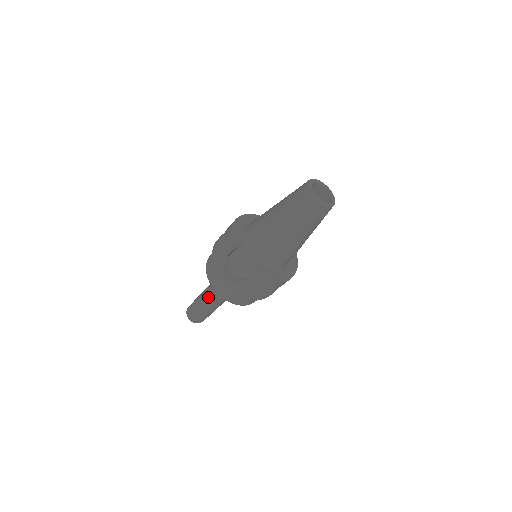
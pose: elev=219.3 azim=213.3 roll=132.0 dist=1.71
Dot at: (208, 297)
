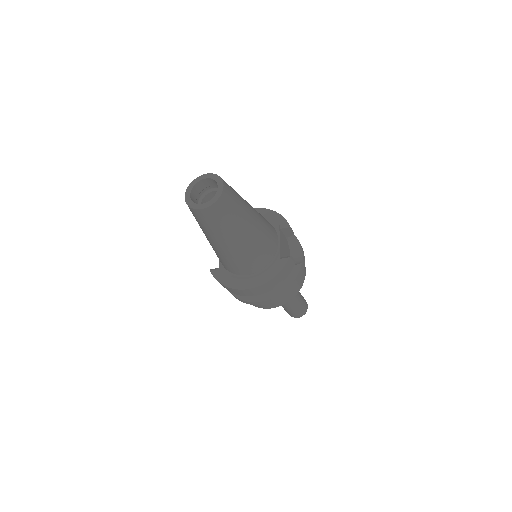
Dot at: occluded
